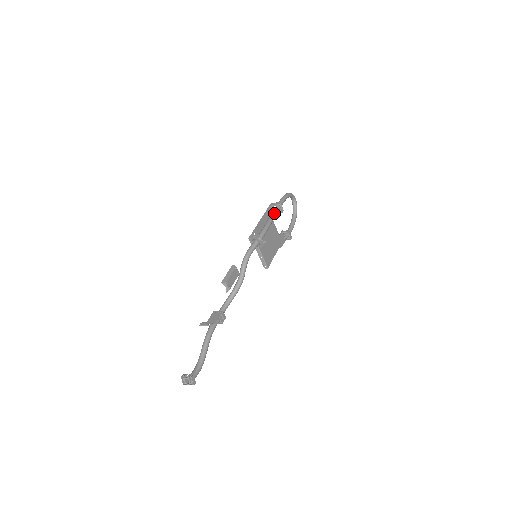
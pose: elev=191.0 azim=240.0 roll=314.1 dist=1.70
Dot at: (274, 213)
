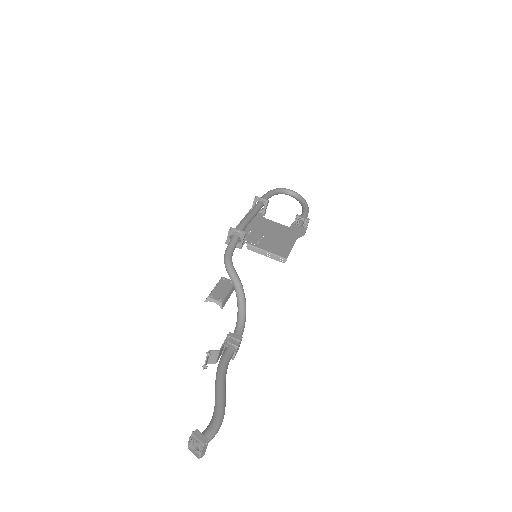
Dot at: (253, 208)
